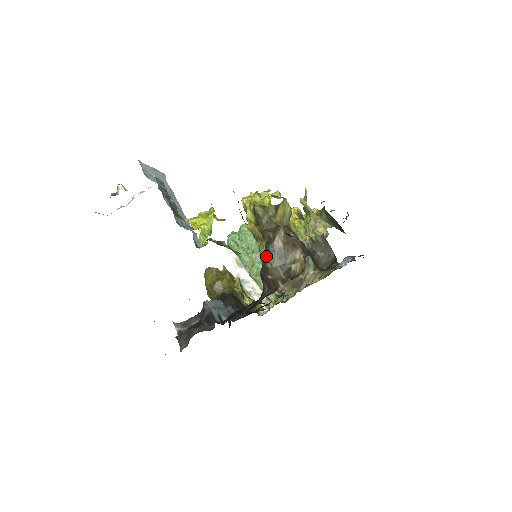
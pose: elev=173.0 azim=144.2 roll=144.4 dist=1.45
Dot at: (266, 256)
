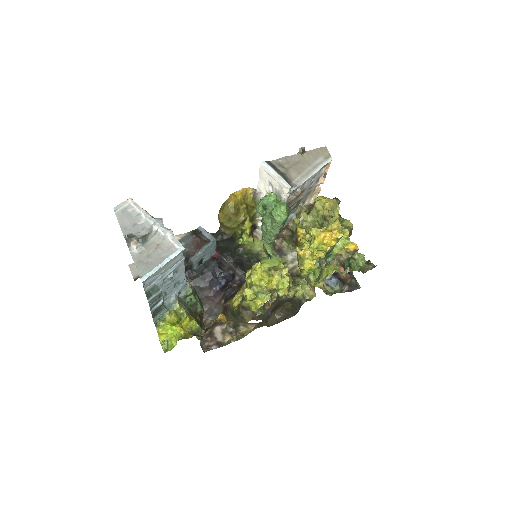
Dot at: (230, 312)
